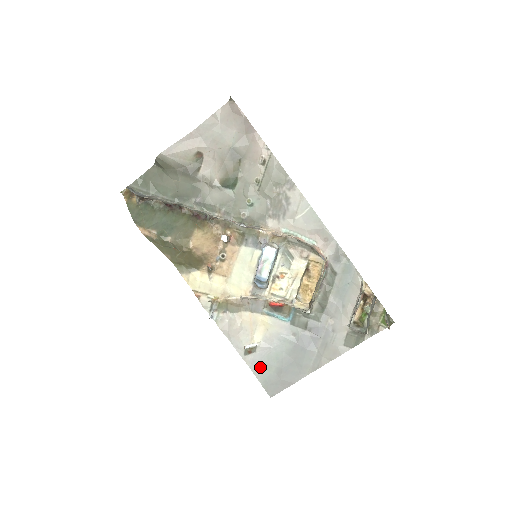
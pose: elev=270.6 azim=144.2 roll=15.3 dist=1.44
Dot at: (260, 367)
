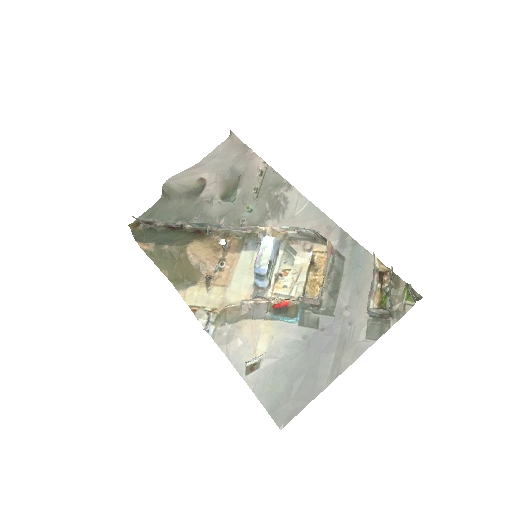
Dot at: (265, 388)
